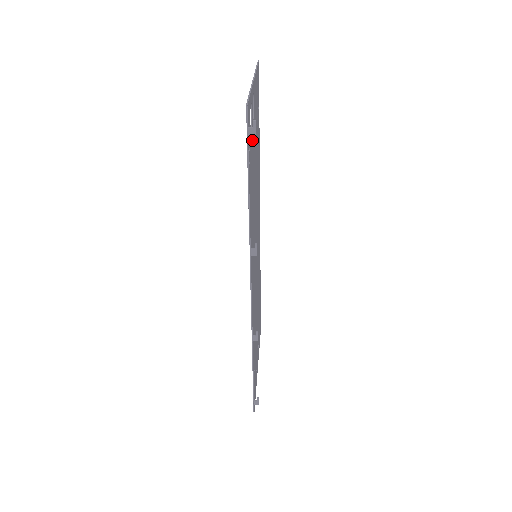
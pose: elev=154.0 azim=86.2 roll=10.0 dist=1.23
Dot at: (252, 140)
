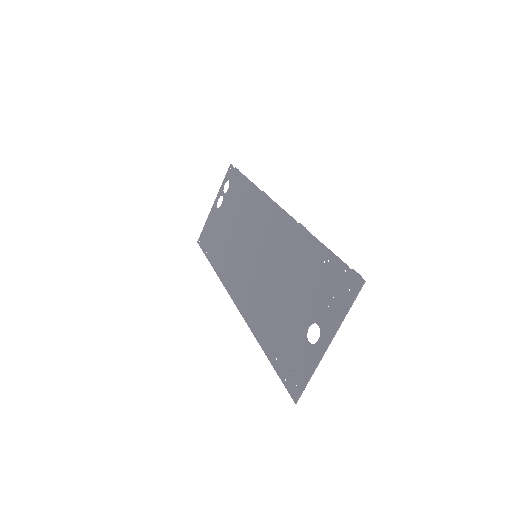
Dot at: (229, 197)
